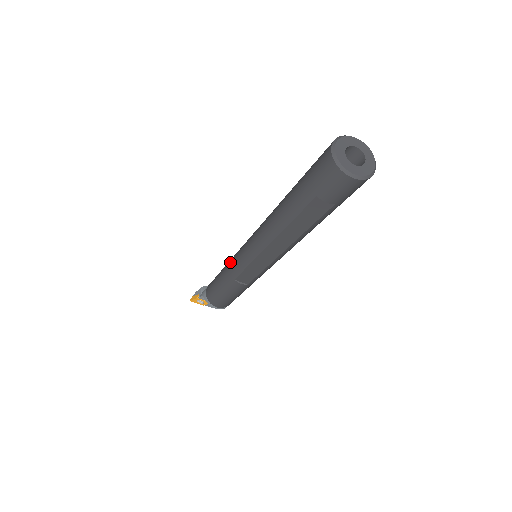
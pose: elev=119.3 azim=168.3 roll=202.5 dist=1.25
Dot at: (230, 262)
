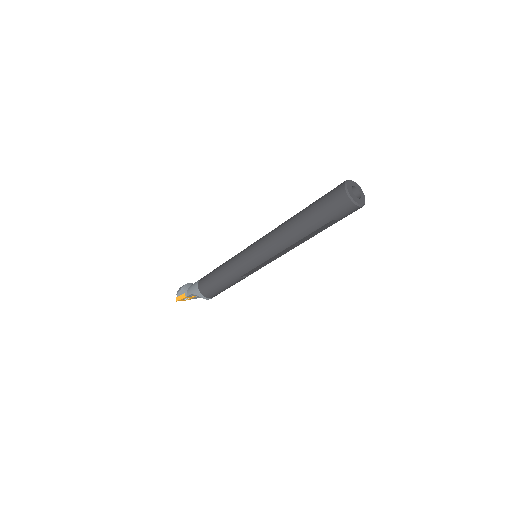
Dot at: (234, 266)
